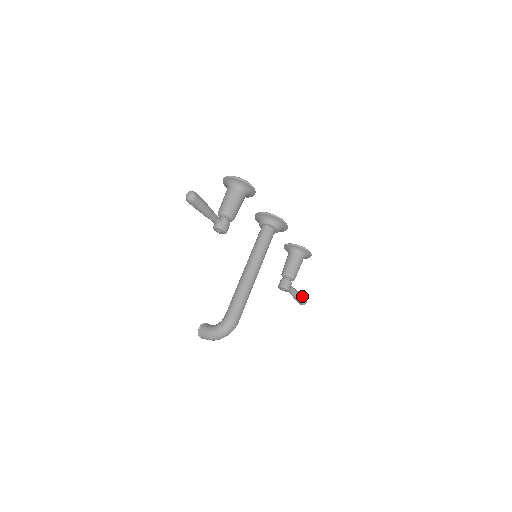
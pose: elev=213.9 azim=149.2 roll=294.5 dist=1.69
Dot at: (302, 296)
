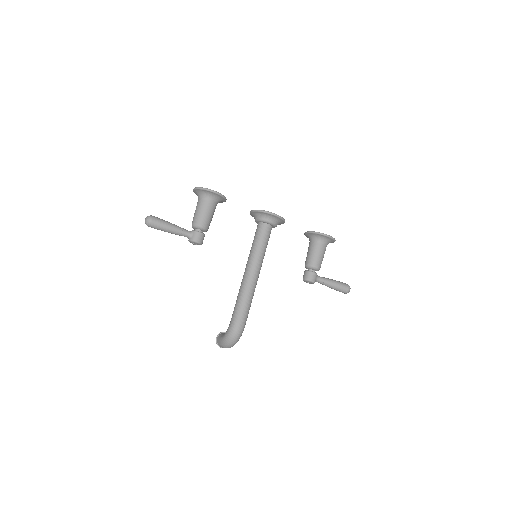
Dot at: (339, 284)
